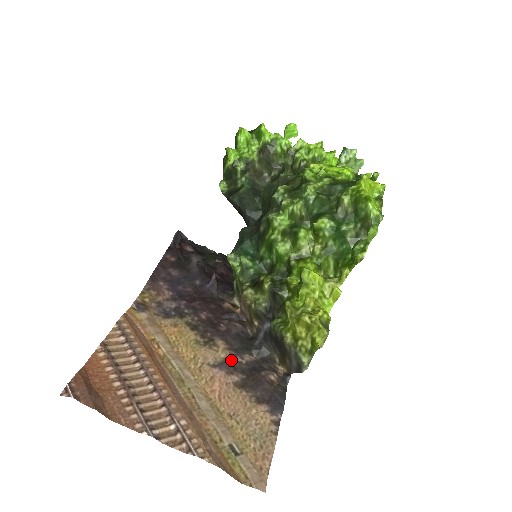
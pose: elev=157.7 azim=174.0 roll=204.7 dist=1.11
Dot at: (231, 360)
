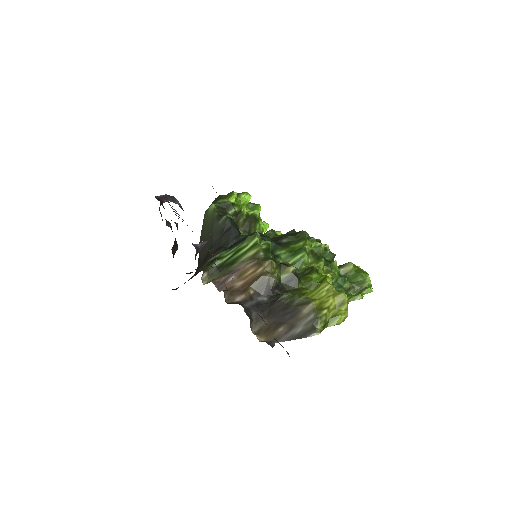
Dot at: occluded
